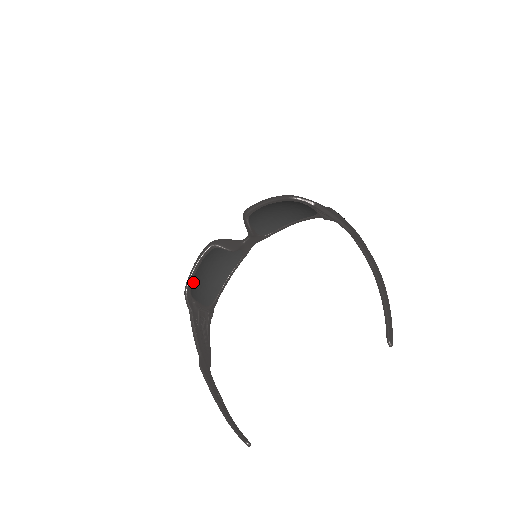
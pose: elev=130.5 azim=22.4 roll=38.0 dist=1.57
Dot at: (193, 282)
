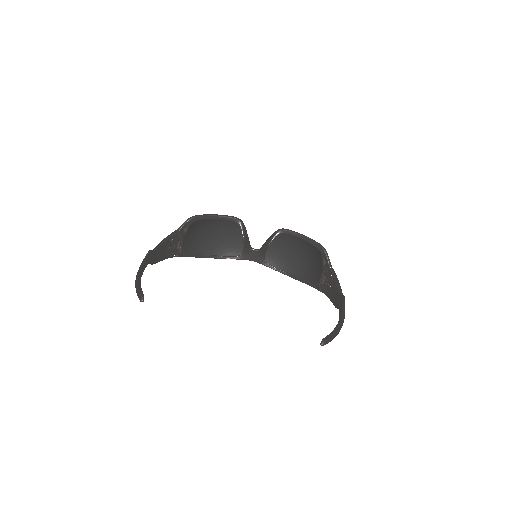
Dot at: (201, 221)
